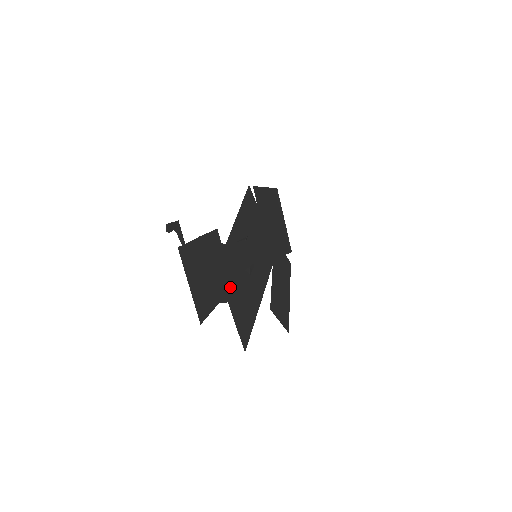
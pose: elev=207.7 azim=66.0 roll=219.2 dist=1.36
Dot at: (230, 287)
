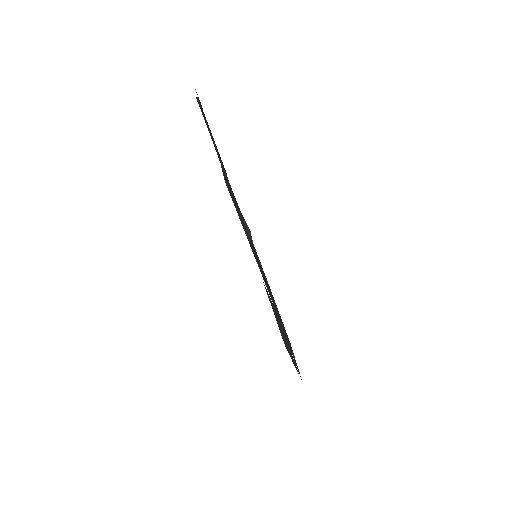
Dot at: occluded
